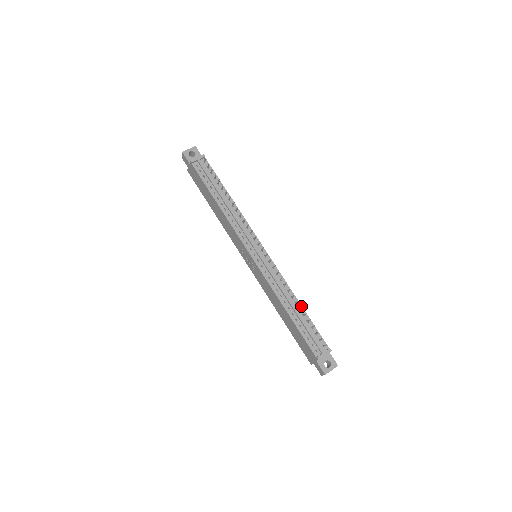
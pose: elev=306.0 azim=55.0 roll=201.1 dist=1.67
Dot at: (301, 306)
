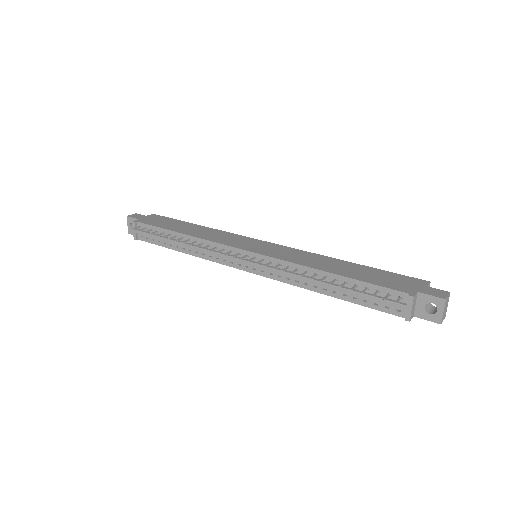
Dot at: (333, 275)
